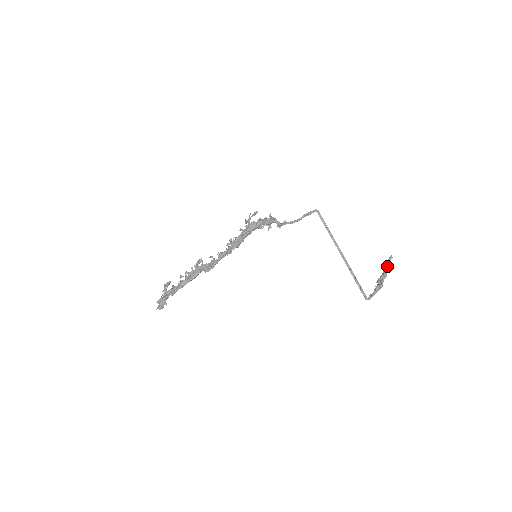
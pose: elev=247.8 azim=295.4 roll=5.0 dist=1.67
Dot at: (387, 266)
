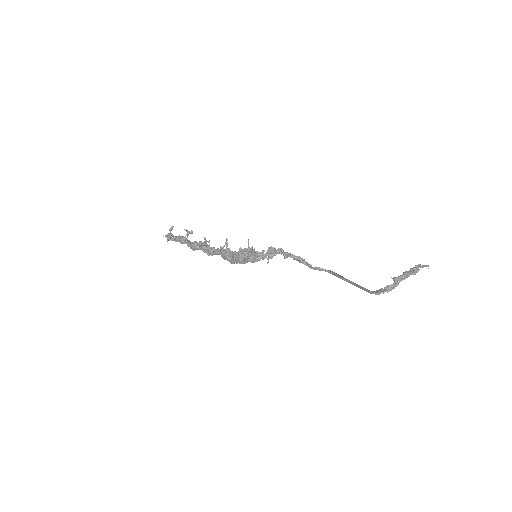
Dot at: (416, 270)
